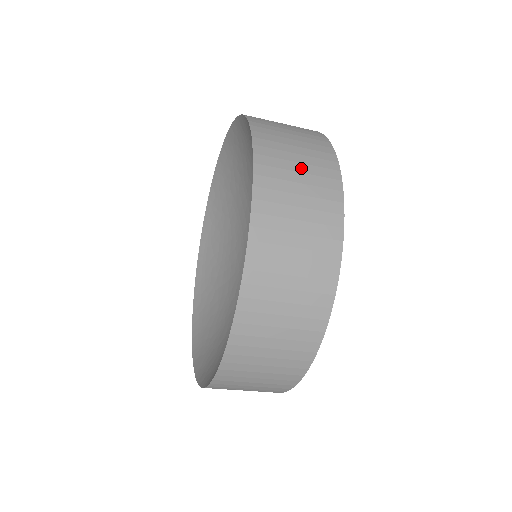
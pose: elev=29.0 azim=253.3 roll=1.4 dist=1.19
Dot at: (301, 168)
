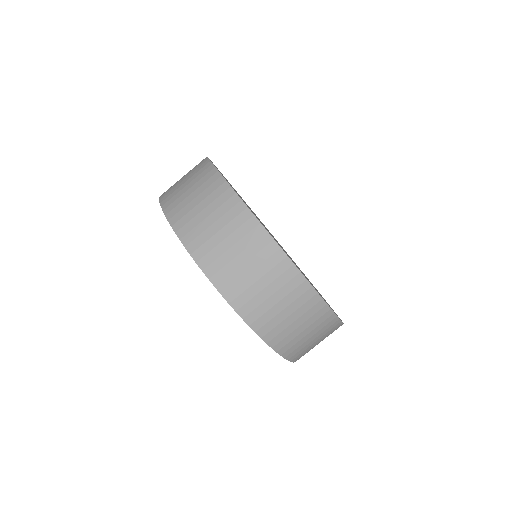
Dot at: occluded
